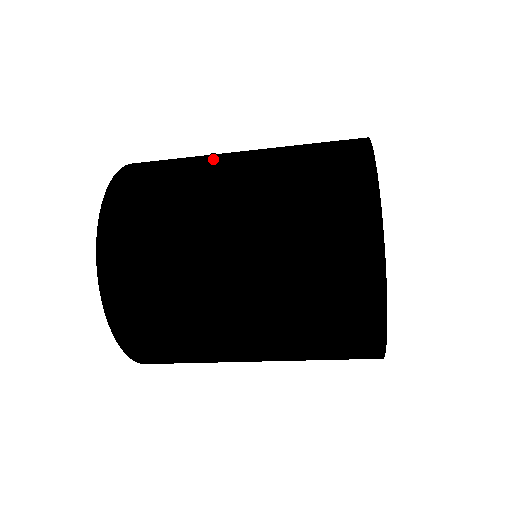
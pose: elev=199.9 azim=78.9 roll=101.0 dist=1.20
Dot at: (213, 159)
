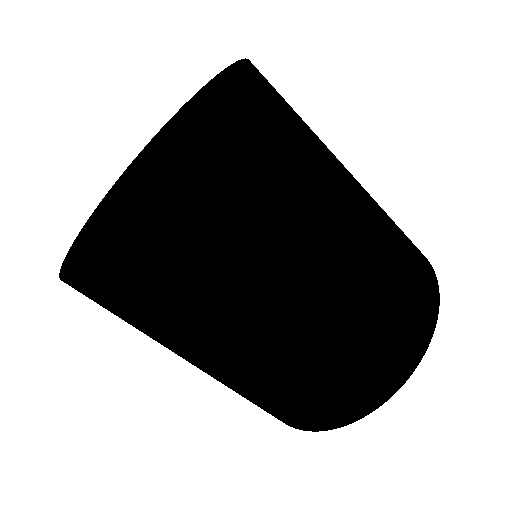
Dot at: (337, 161)
